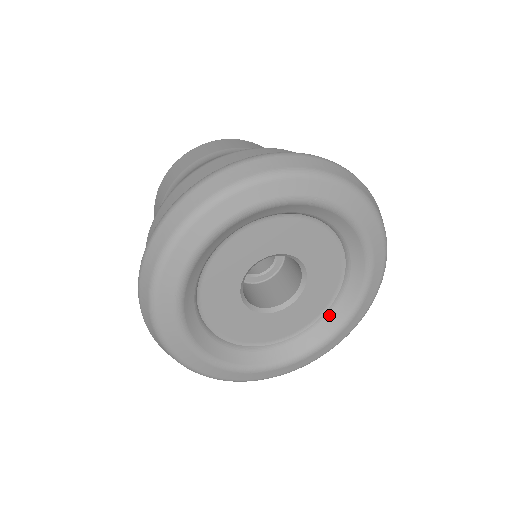
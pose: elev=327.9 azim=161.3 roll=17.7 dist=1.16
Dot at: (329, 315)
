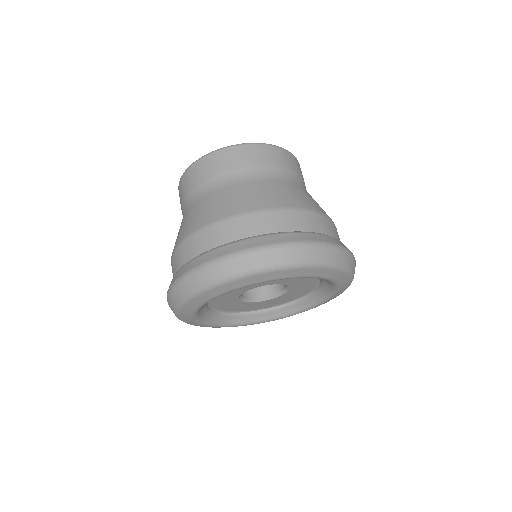
Dot at: (274, 310)
